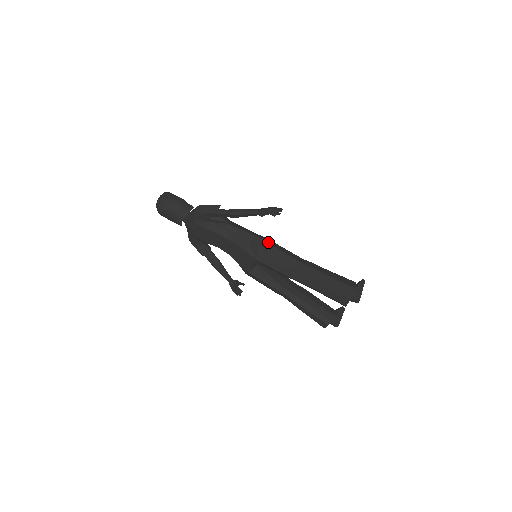
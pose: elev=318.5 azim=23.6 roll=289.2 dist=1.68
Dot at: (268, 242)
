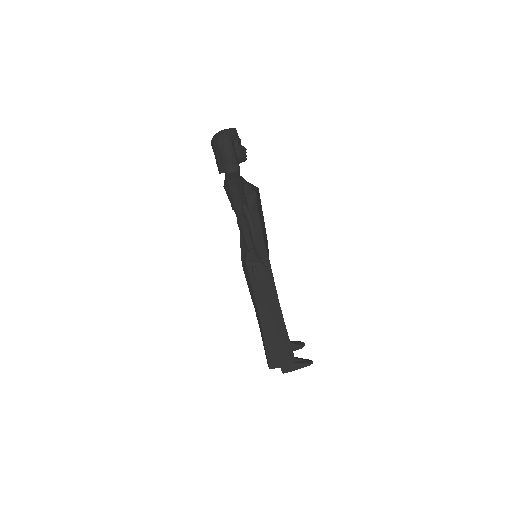
Dot at: occluded
